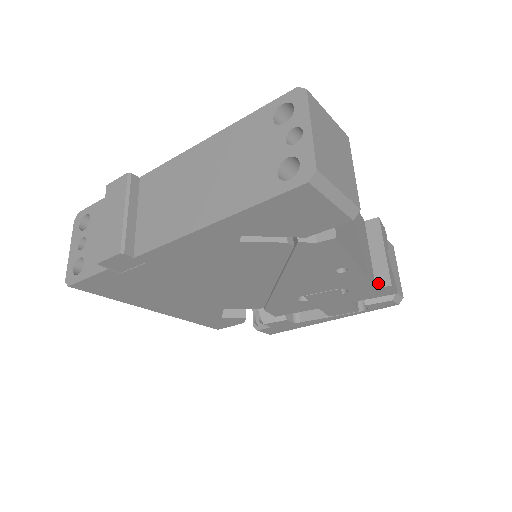
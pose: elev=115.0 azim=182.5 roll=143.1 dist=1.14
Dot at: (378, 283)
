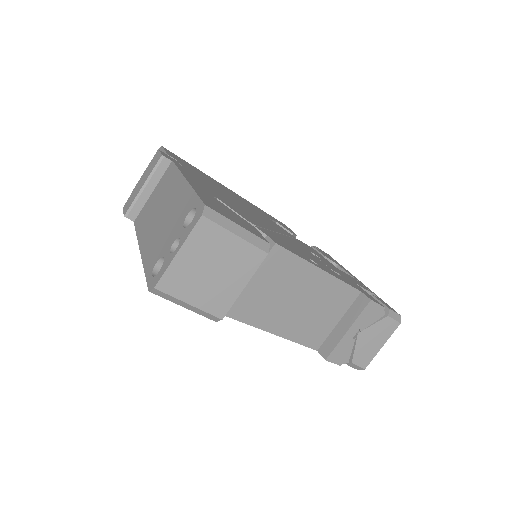
Dot at: (321, 349)
